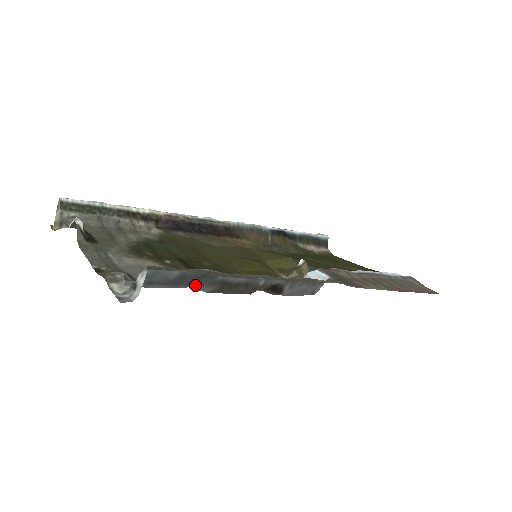
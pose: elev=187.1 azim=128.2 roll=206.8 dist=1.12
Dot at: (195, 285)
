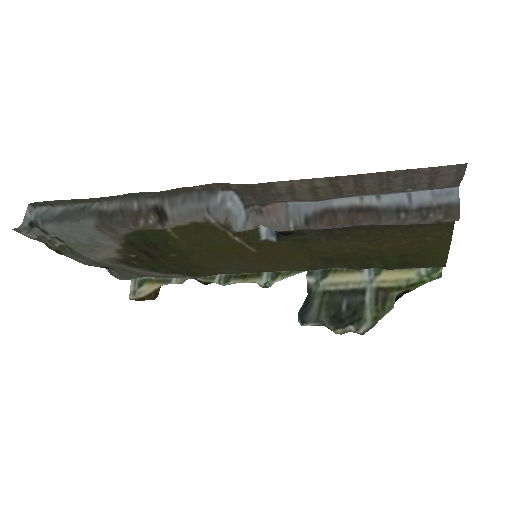
Dot at: (77, 219)
